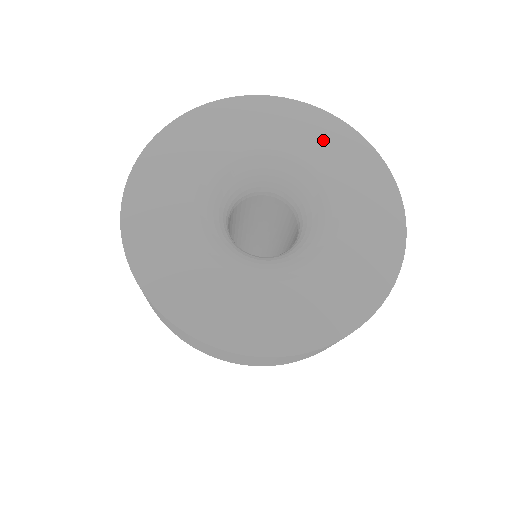
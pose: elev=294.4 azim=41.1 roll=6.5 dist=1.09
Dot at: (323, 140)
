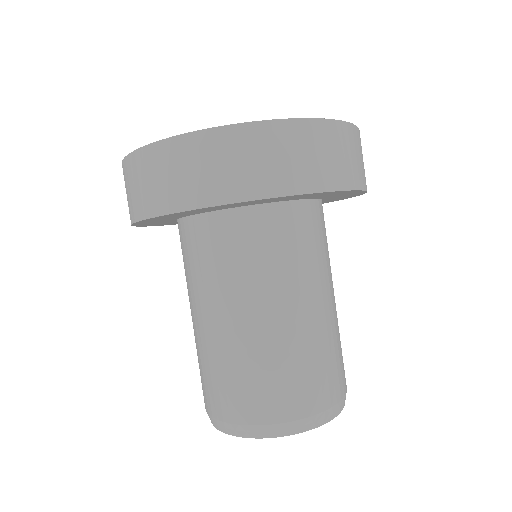
Dot at: occluded
